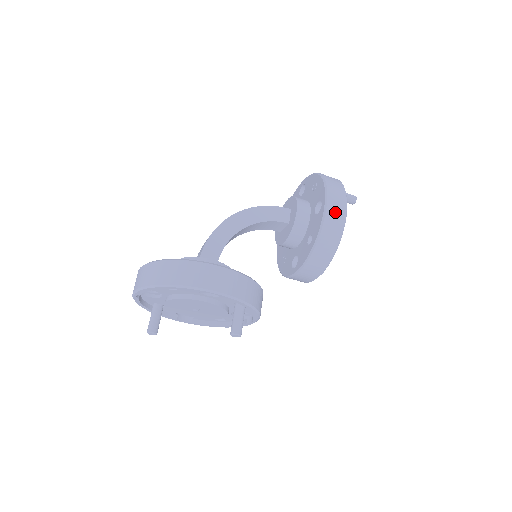
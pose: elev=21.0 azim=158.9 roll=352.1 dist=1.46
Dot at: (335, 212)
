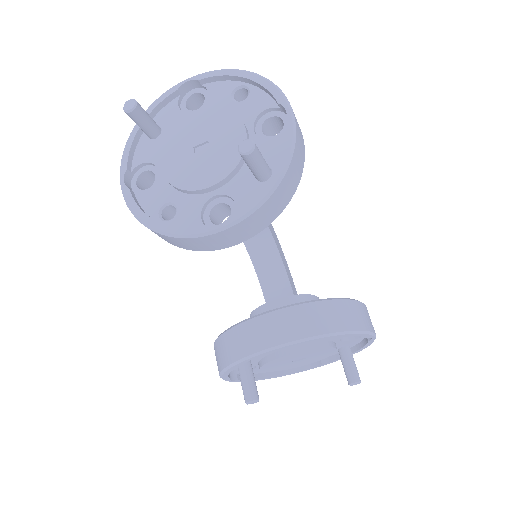
Dot at: (368, 316)
